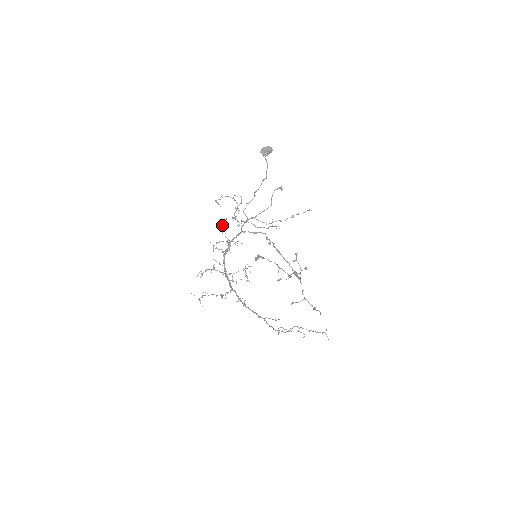
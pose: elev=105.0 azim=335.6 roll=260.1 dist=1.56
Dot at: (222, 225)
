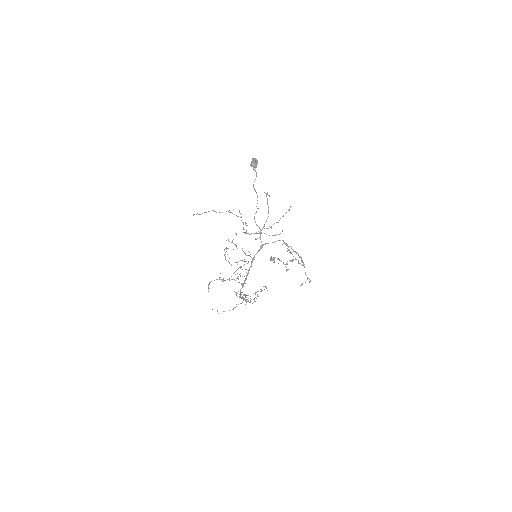
Dot at: (232, 241)
